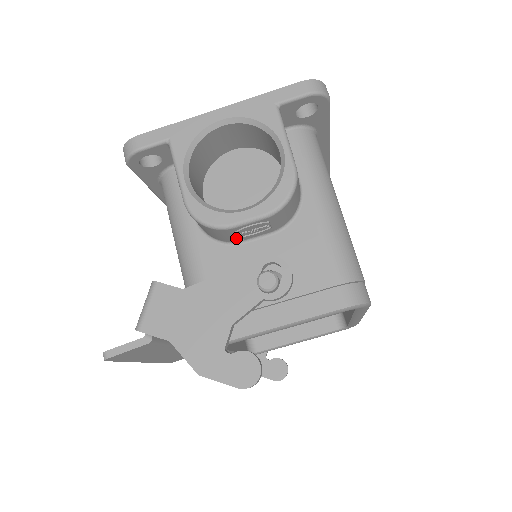
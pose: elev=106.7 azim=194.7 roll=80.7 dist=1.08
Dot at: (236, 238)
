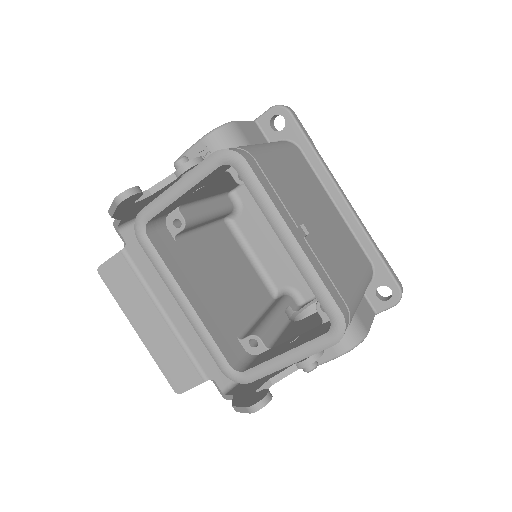
Dot at: occluded
